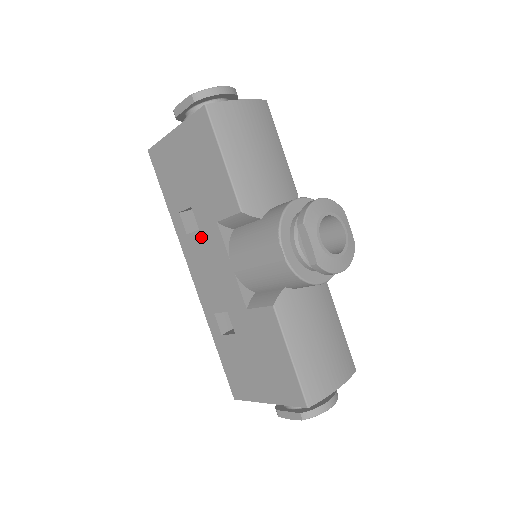
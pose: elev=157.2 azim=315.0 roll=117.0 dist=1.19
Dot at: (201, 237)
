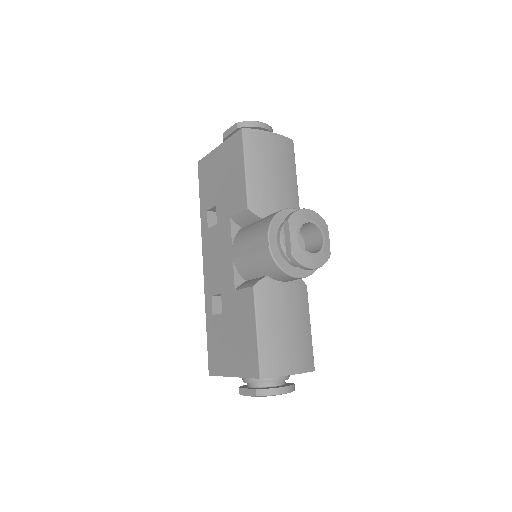
Dot at: (217, 230)
